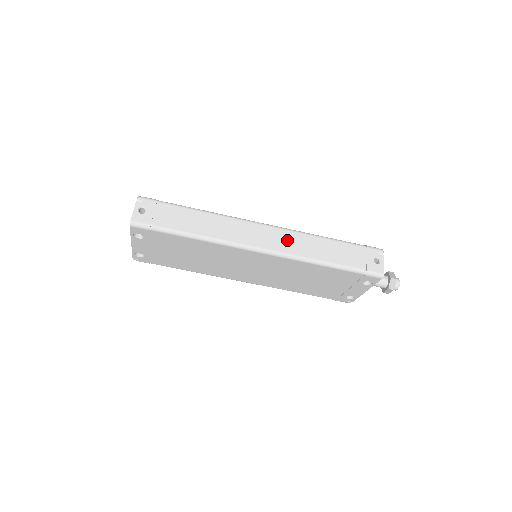
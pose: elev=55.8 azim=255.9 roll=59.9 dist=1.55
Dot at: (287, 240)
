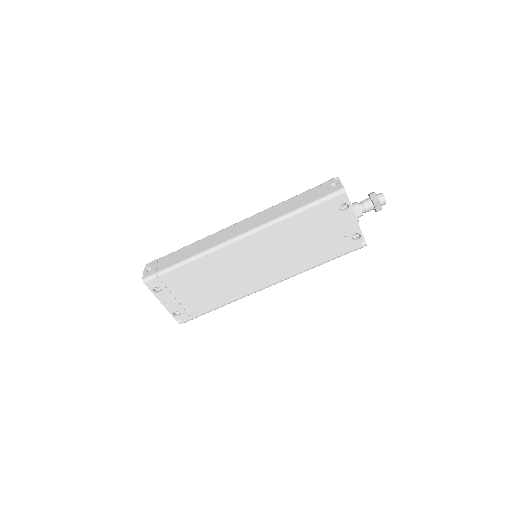
Dot at: (256, 220)
